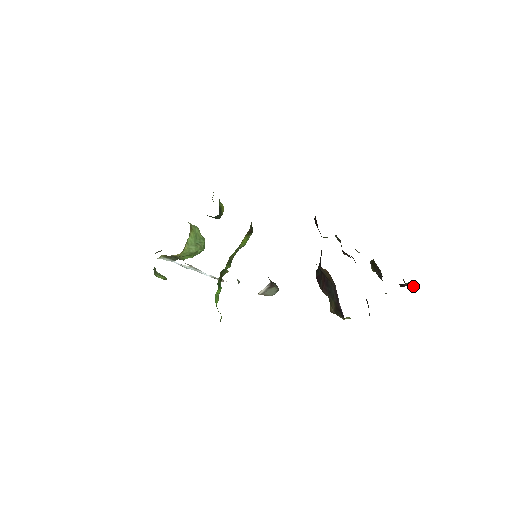
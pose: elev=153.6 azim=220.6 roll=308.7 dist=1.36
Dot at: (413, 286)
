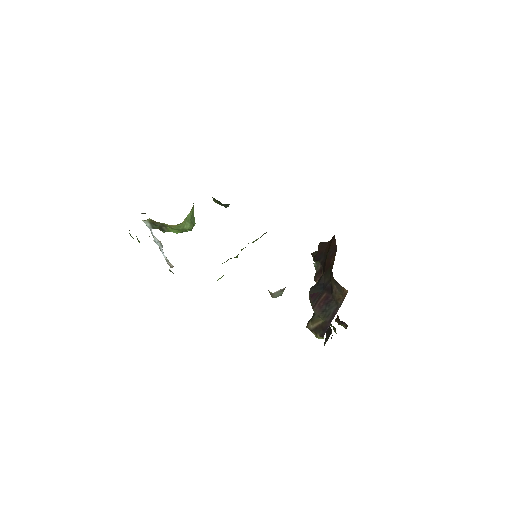
Dot at: (346, 326)
